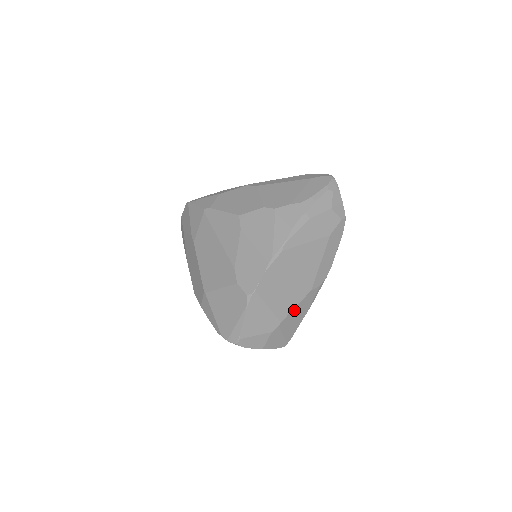
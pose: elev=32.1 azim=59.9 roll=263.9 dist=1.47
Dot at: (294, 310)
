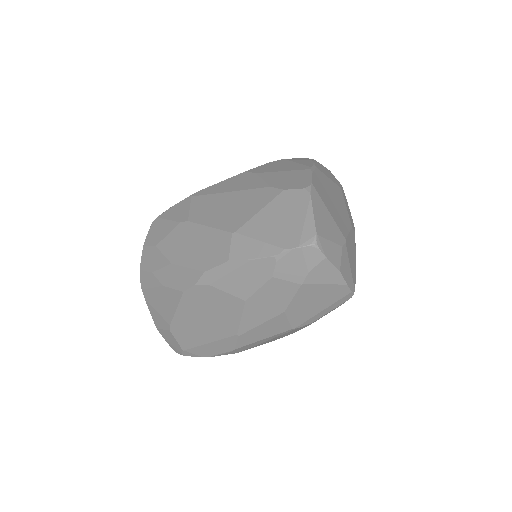
Dot at: (349, 237)
